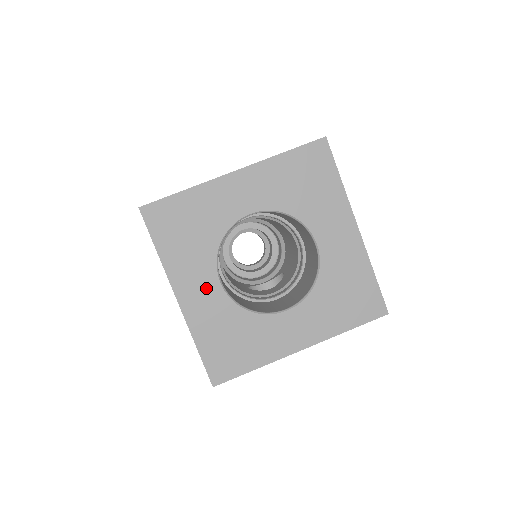
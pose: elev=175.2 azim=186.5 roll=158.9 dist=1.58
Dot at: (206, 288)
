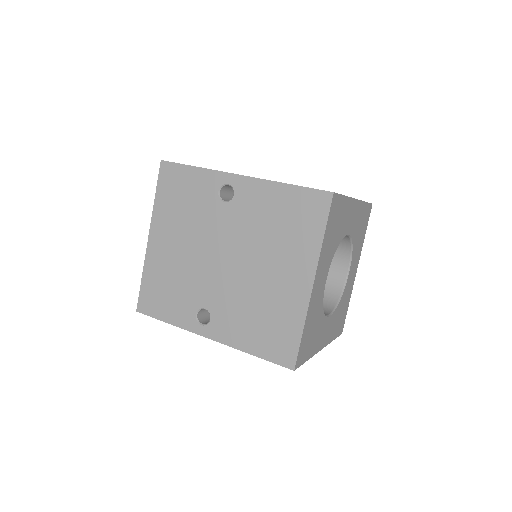
Dot at: (322, 281)
